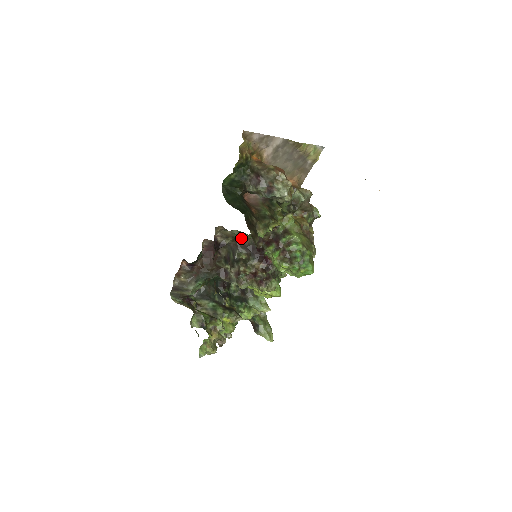
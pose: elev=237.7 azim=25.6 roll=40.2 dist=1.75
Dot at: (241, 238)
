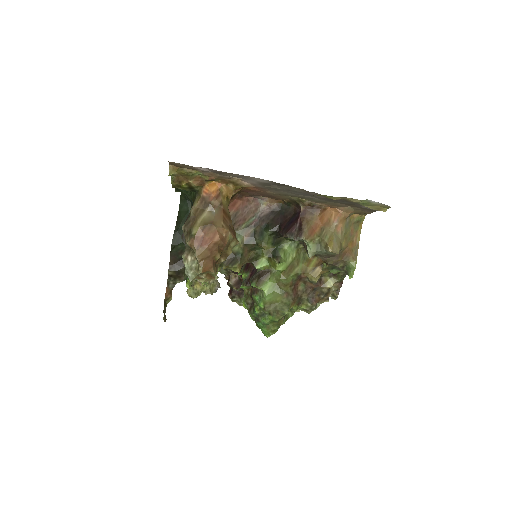
Dot at: occluded
